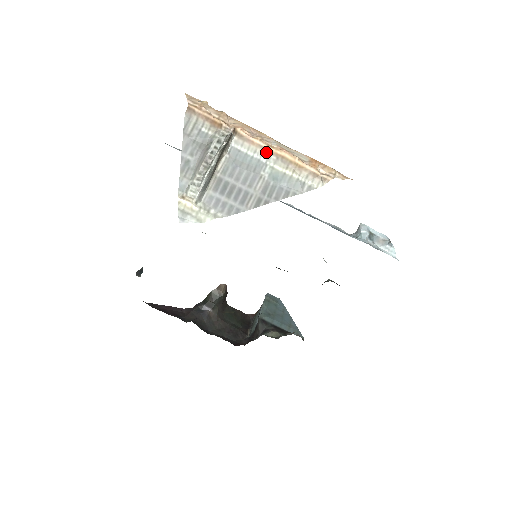
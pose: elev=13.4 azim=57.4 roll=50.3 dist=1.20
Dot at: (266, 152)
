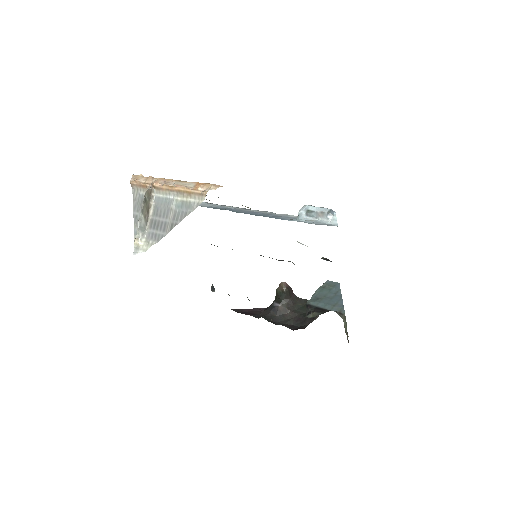
Dot at: (171, 192)
